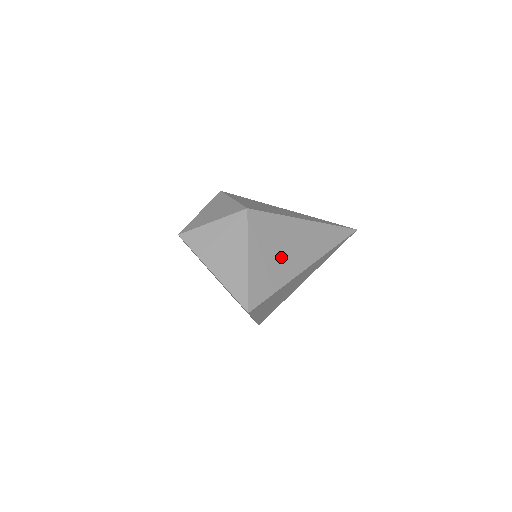
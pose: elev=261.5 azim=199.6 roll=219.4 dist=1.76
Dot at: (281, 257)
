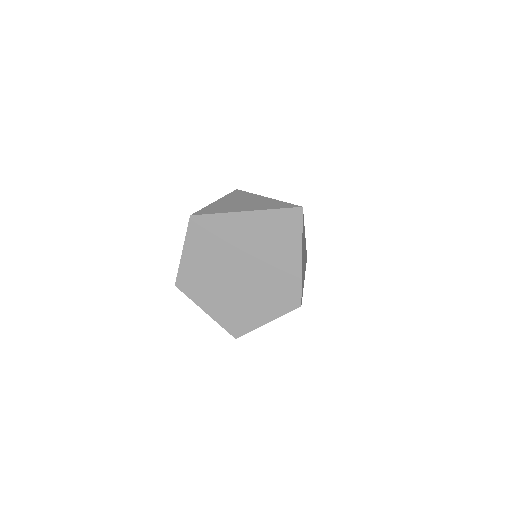
Dot at: occluded
